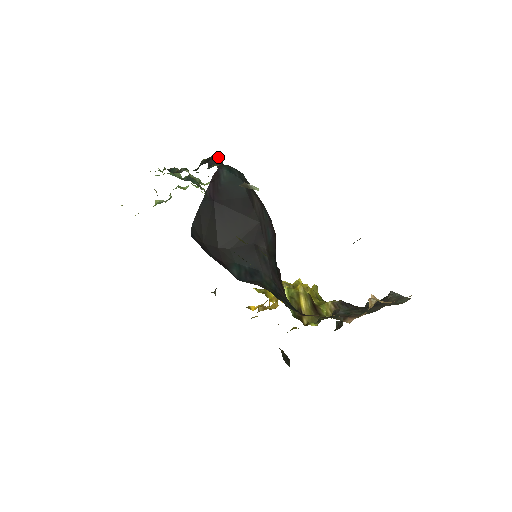
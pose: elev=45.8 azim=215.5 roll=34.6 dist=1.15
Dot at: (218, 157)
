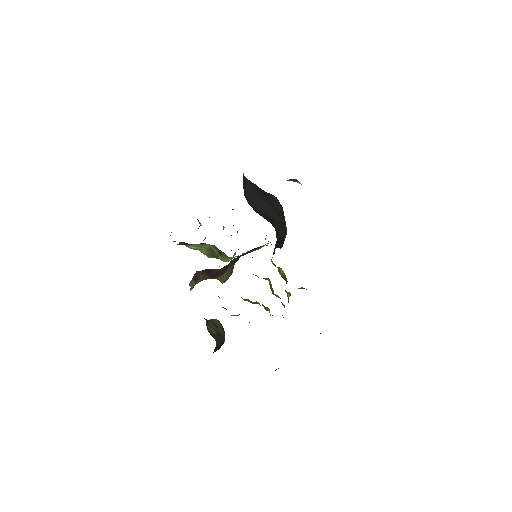
Dot at: occluded
